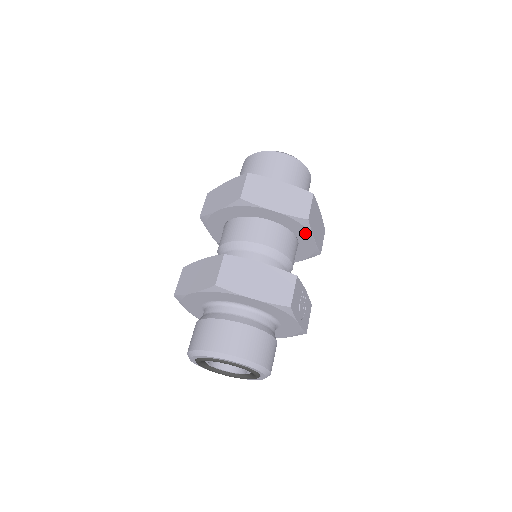
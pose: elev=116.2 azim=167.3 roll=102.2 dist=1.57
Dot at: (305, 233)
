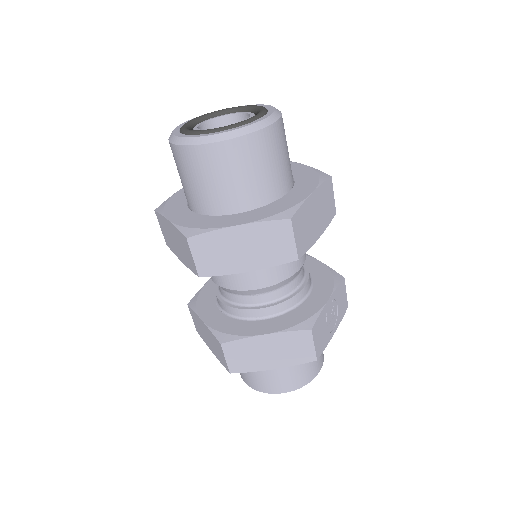
Dot at: occluded
